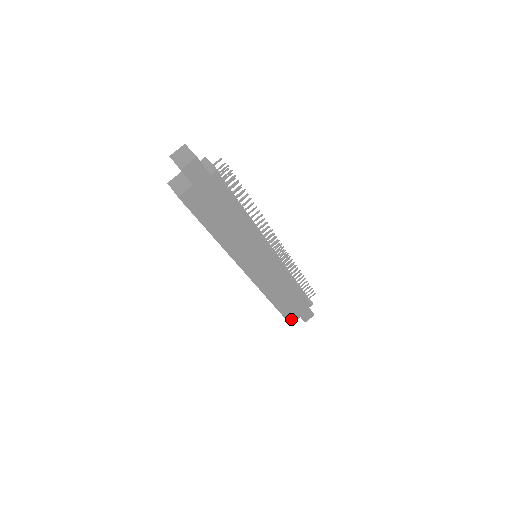
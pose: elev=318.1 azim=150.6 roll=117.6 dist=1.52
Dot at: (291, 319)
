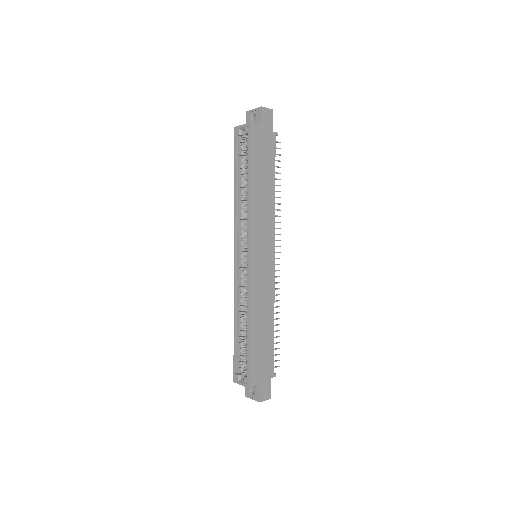
Dot at: (252, 378)
